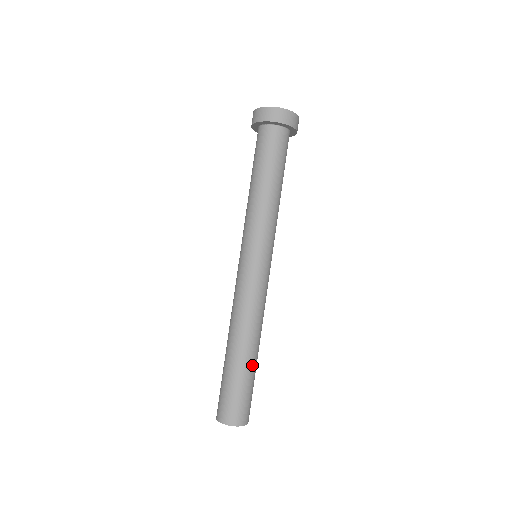
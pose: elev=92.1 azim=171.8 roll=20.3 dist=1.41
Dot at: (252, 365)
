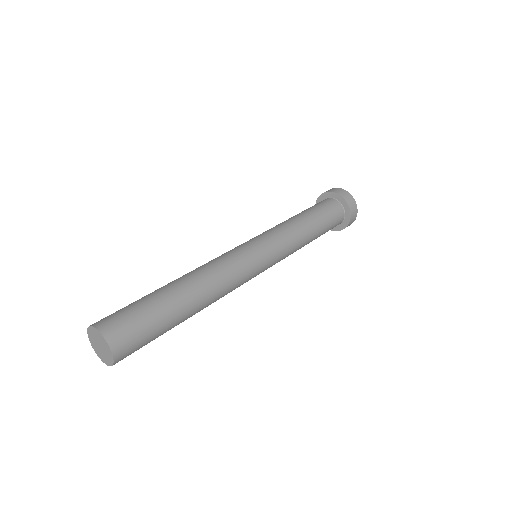
Dot at: (176, 305)
